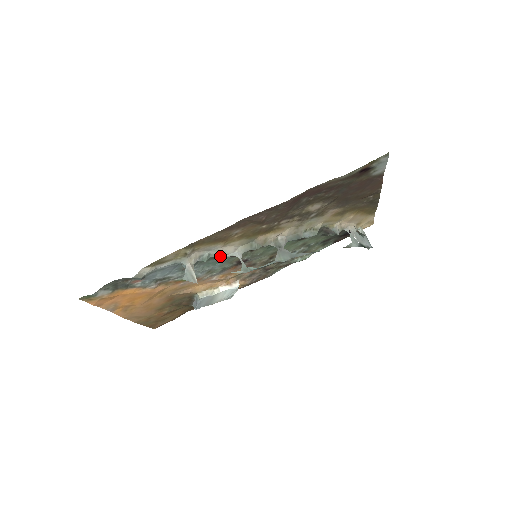
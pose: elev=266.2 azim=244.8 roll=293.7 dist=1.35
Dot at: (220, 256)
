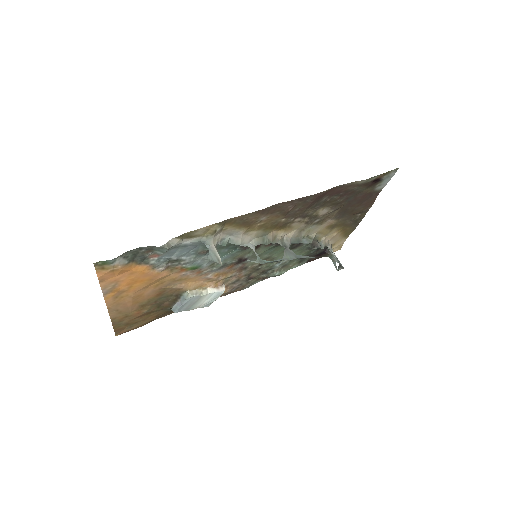
Dot at: (238, 244)
